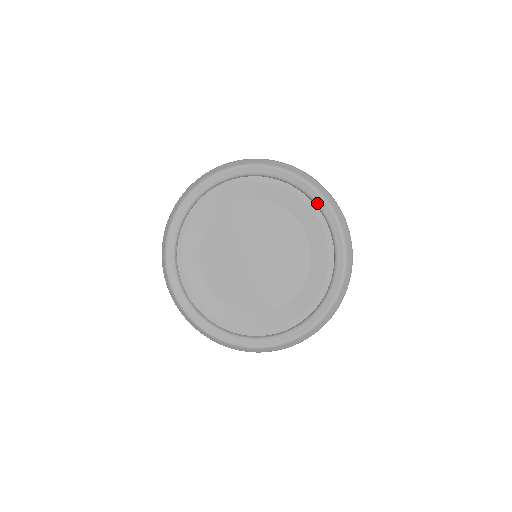
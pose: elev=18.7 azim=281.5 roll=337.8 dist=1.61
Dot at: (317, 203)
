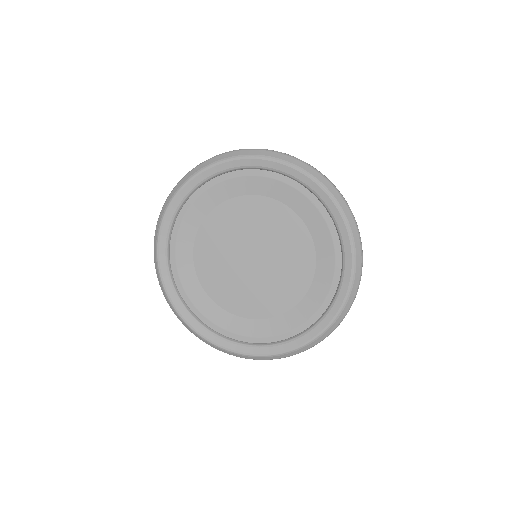
Dot at: (329, 209)
